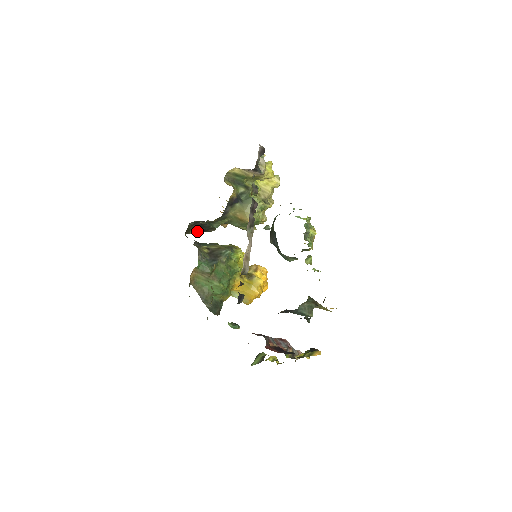
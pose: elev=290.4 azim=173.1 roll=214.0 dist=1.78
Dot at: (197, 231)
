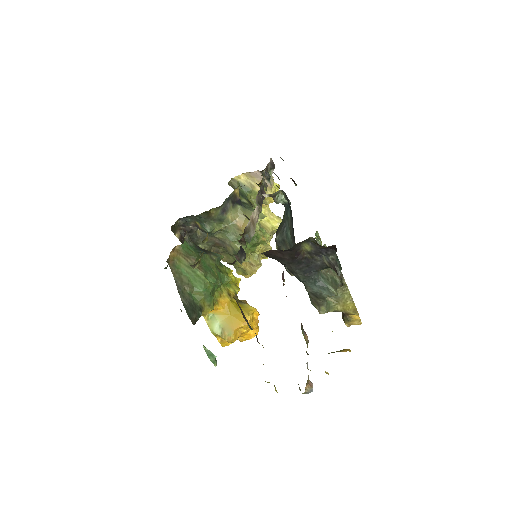
Dot at: (182, 241)
